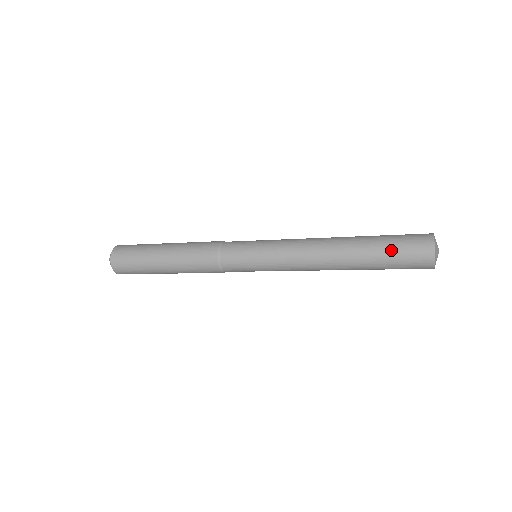
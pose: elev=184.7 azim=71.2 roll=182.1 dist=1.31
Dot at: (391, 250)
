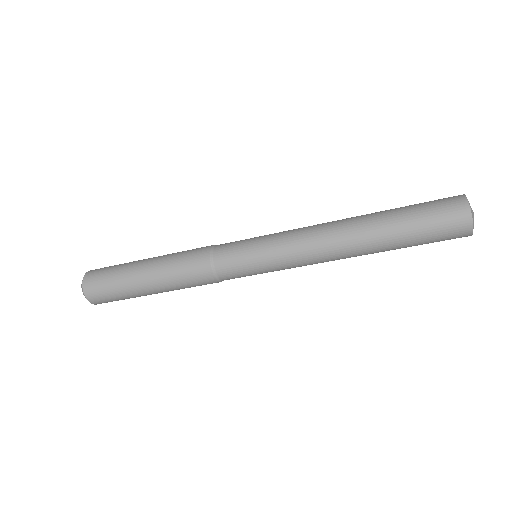
Dot at: (414, 205)
